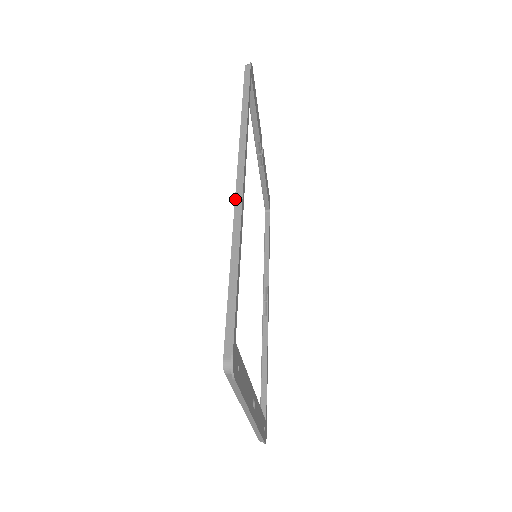
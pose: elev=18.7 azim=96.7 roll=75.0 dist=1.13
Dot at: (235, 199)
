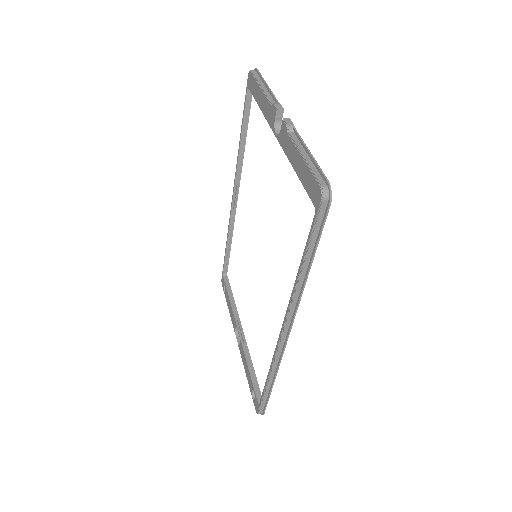
Dot at: (278, 348)
